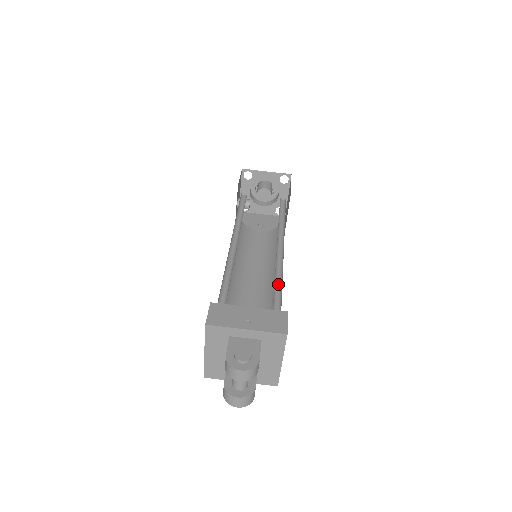
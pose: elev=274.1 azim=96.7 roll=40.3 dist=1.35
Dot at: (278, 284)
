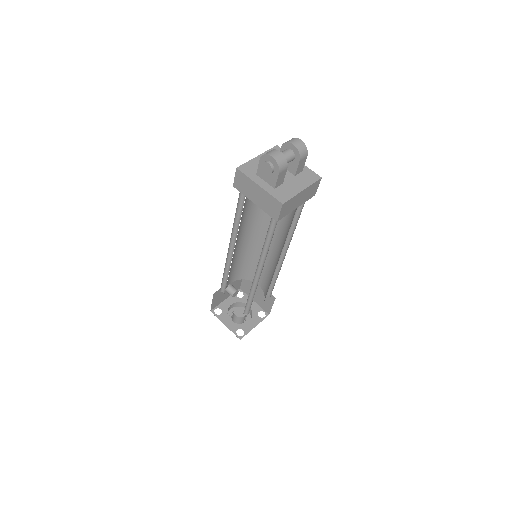
Dot at: occluded
